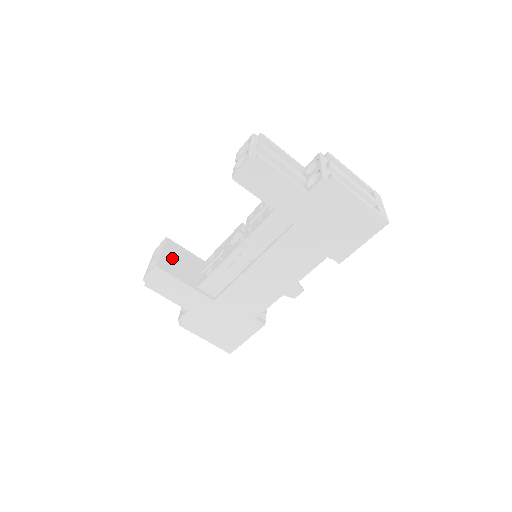
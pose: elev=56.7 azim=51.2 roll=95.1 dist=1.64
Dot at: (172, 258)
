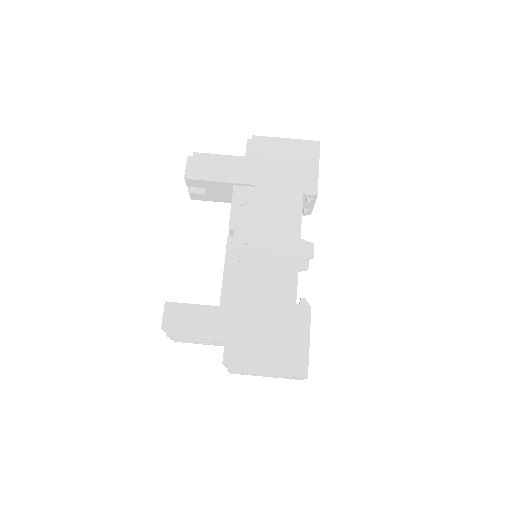
Dot at: occluded
